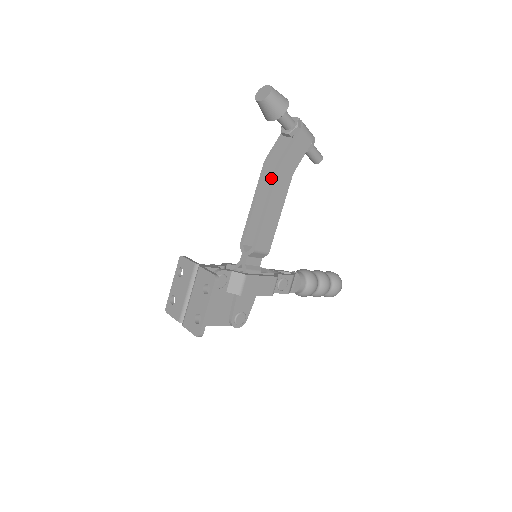
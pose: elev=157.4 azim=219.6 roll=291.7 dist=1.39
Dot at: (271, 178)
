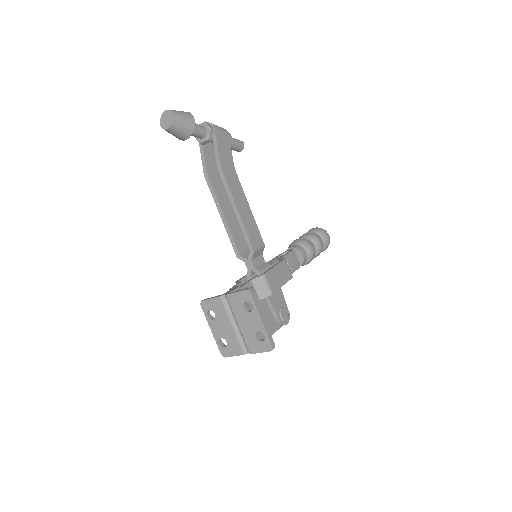
Dot at: (219, 186)
